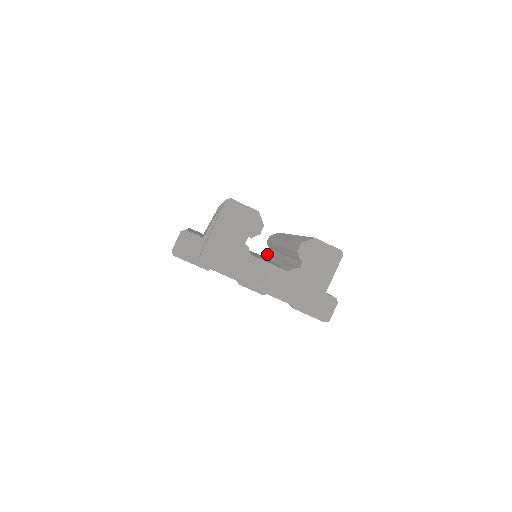
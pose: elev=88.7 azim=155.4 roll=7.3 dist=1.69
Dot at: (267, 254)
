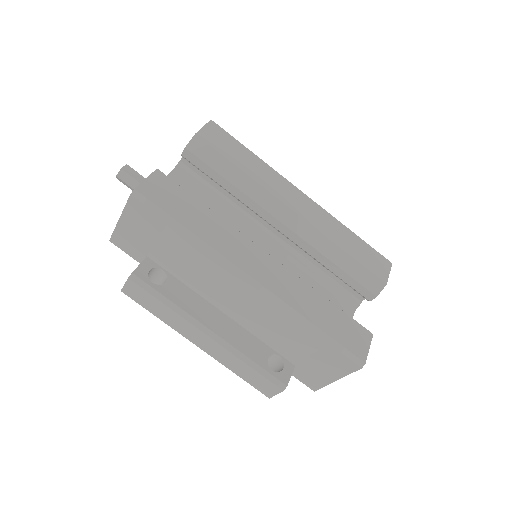
Dot at: (201, 183)
